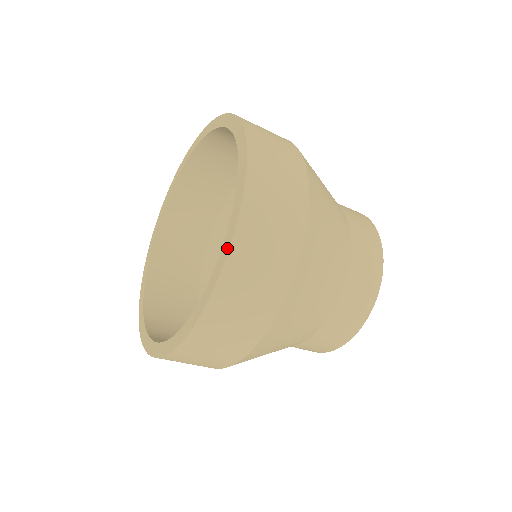
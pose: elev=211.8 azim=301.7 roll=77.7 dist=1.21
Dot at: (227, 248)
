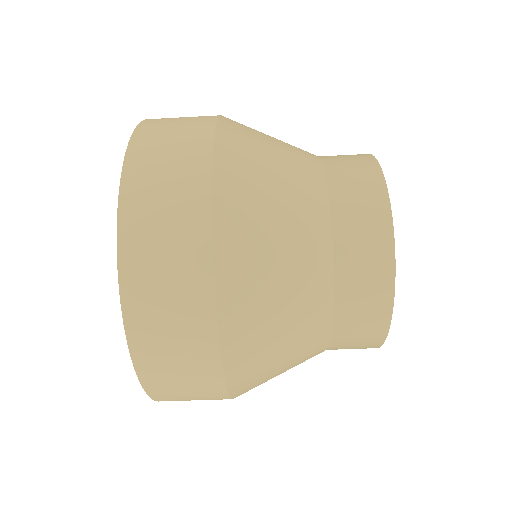
Dot at: (118, 239)
